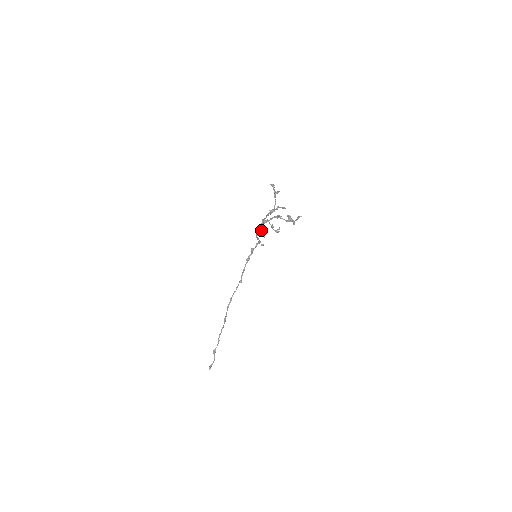
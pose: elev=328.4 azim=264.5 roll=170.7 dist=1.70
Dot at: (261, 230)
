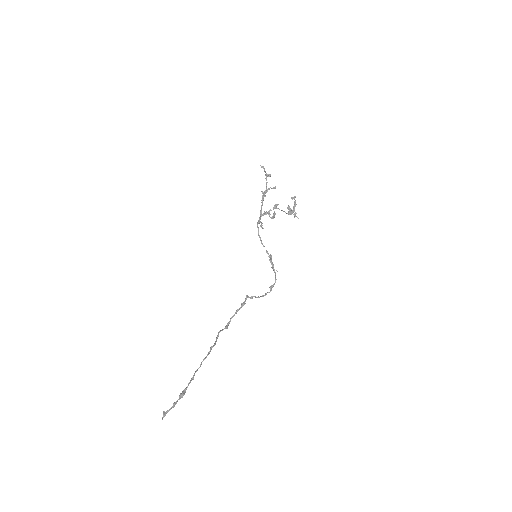
Dot at: (259, 221)
